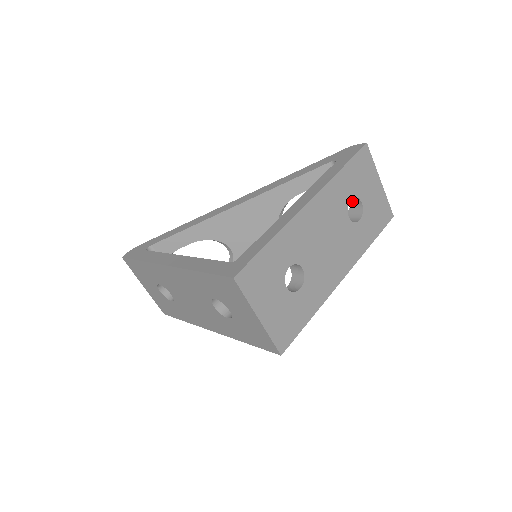
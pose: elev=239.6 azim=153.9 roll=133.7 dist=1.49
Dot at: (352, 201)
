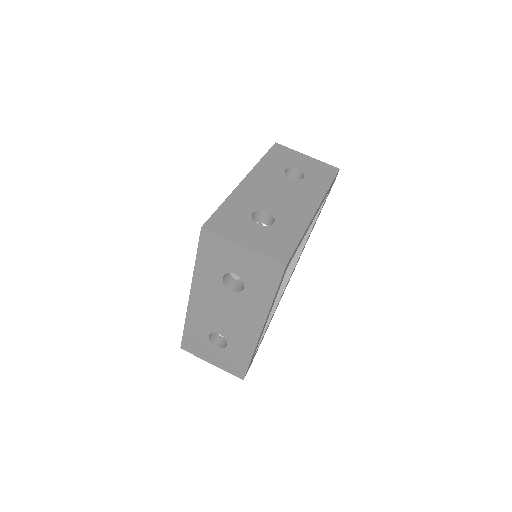
Dot at: (293, 175)
